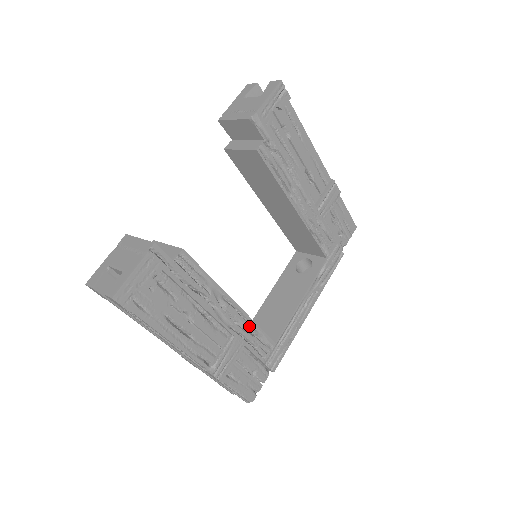
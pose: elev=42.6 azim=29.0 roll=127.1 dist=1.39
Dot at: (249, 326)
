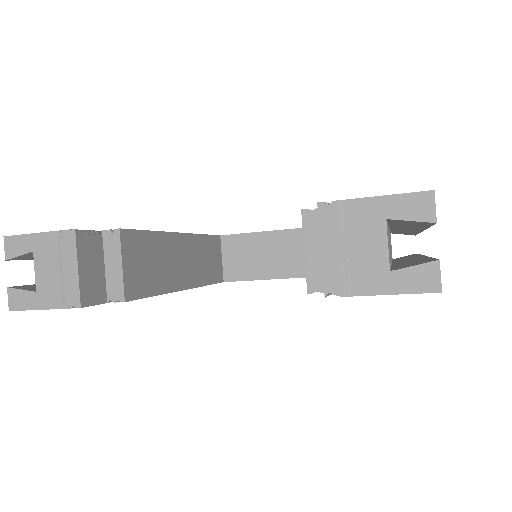
Dot at: occluded
